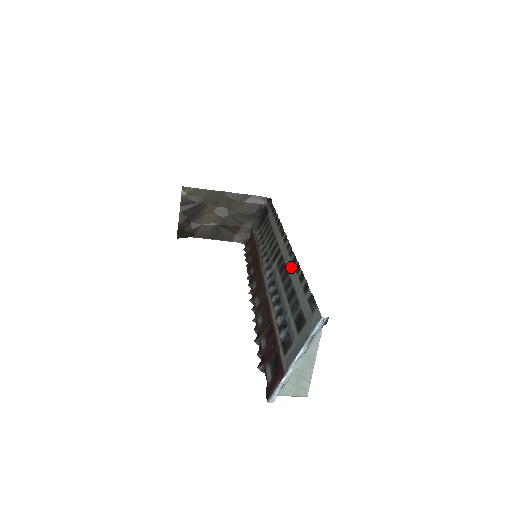
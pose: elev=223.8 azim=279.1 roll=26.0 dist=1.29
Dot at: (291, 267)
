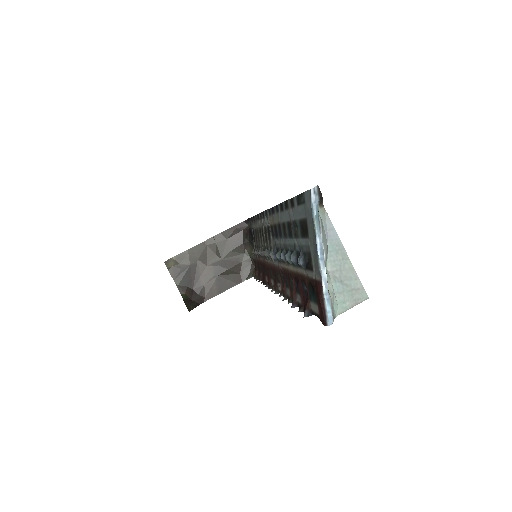
Dot at: (278, 216)
